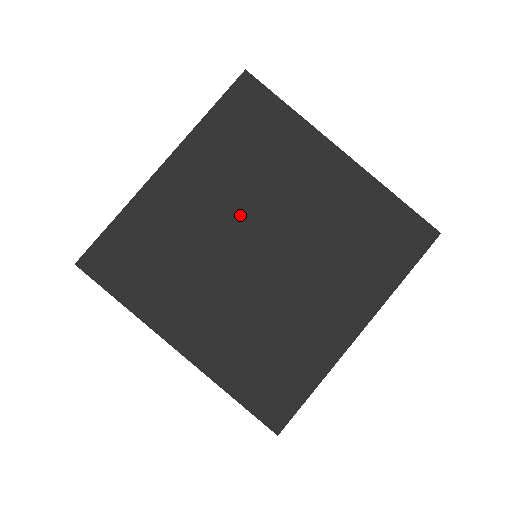
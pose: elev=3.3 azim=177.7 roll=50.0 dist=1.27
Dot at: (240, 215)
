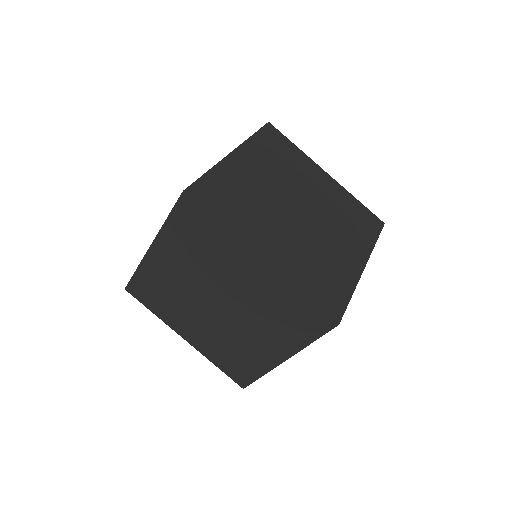
Dot at: (201, 284)
